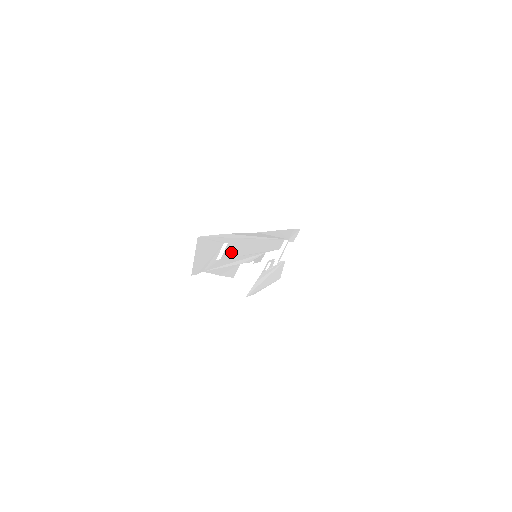
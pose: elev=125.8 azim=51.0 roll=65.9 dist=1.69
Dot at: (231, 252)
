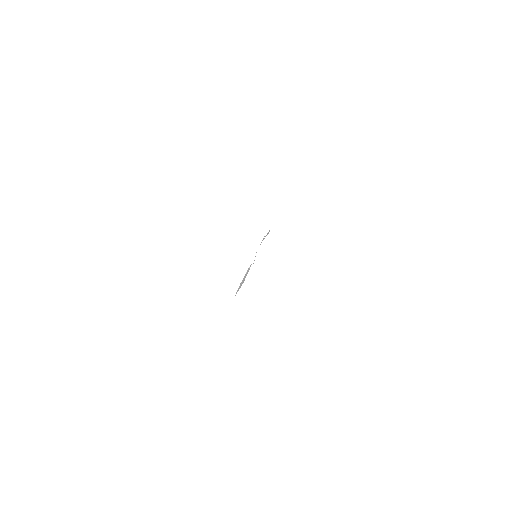
Dot at: occluded
